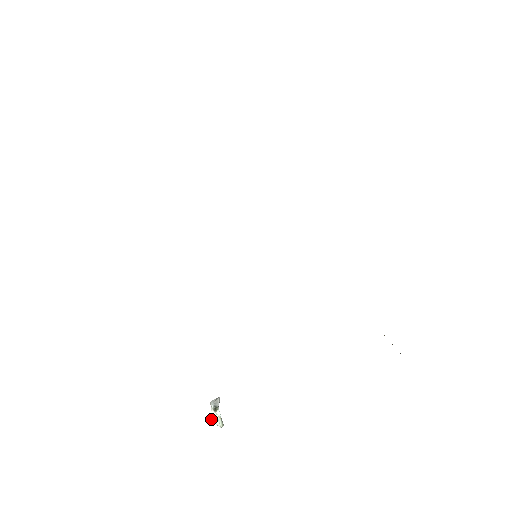
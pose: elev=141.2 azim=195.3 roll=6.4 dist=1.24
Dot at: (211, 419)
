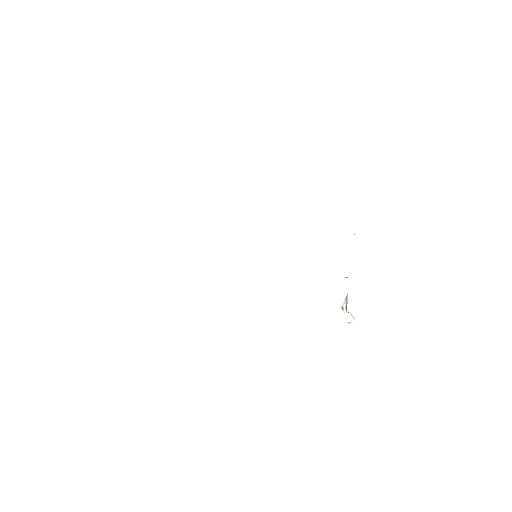
Dot at: (346, 321)
